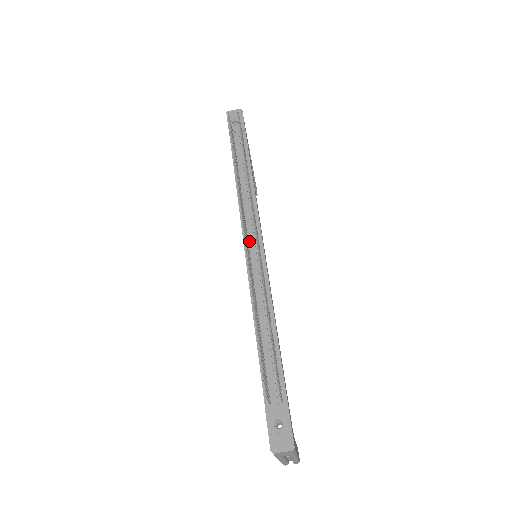
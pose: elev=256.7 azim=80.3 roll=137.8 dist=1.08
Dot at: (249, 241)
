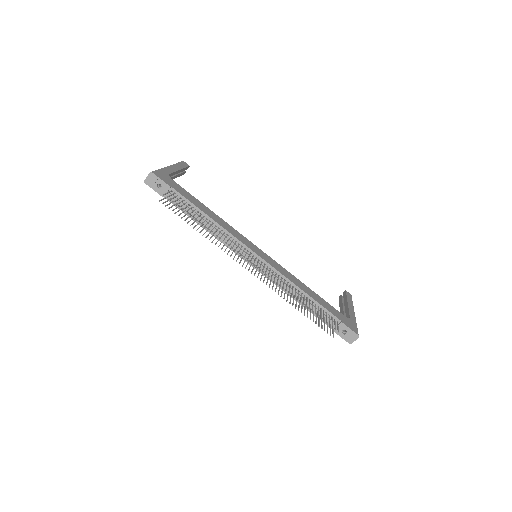
Dot at: (249, 259)
